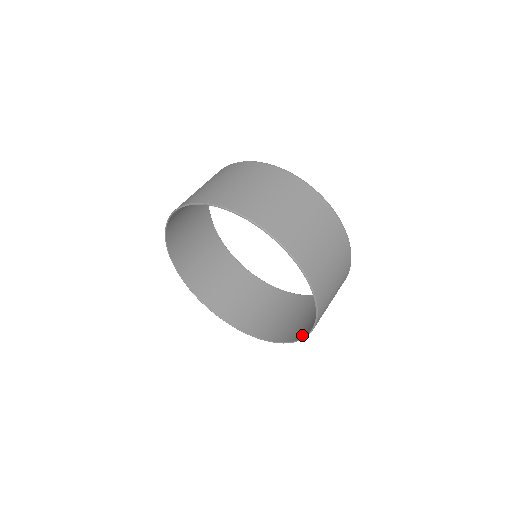
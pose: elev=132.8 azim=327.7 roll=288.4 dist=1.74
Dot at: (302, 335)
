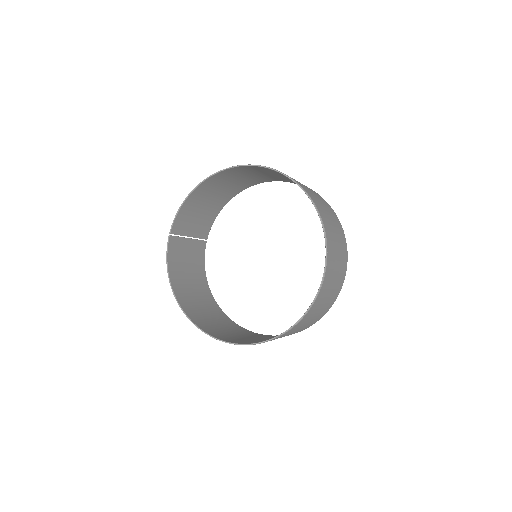
Dot at: occluded
